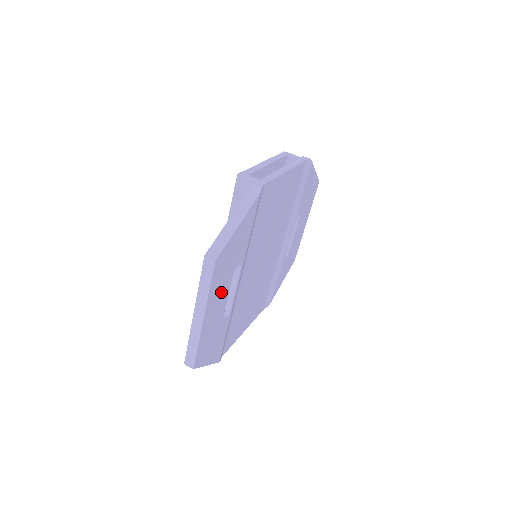
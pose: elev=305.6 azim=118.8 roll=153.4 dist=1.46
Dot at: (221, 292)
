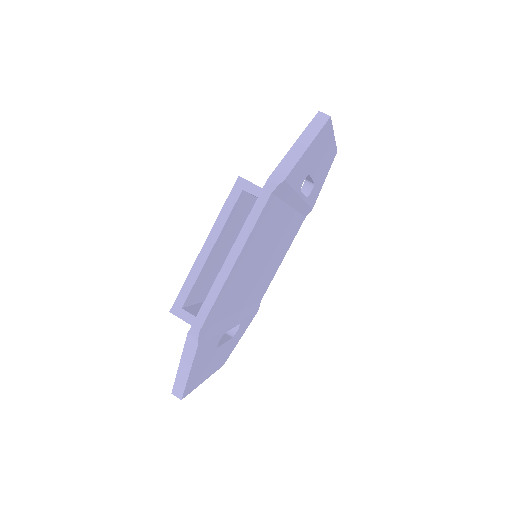
Dot at: (212, 361)
